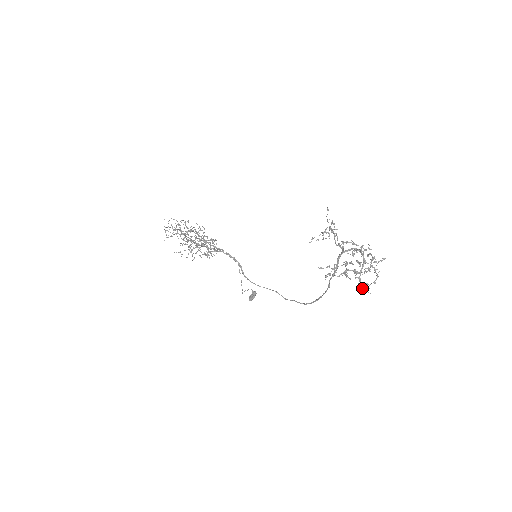
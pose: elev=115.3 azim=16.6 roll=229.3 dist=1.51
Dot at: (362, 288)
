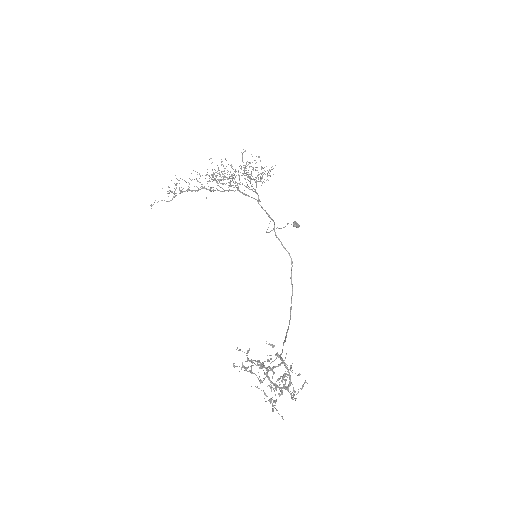
Dot at: occluded
